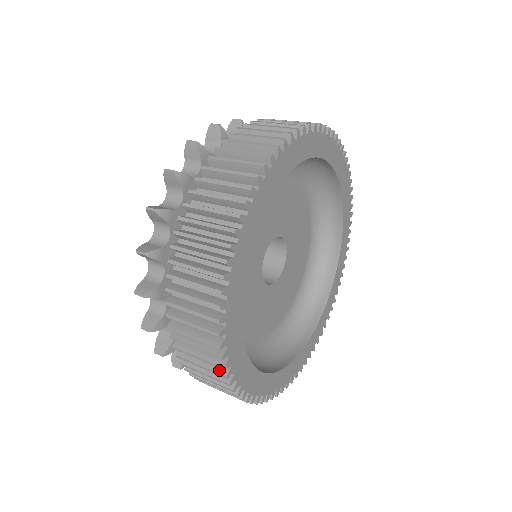
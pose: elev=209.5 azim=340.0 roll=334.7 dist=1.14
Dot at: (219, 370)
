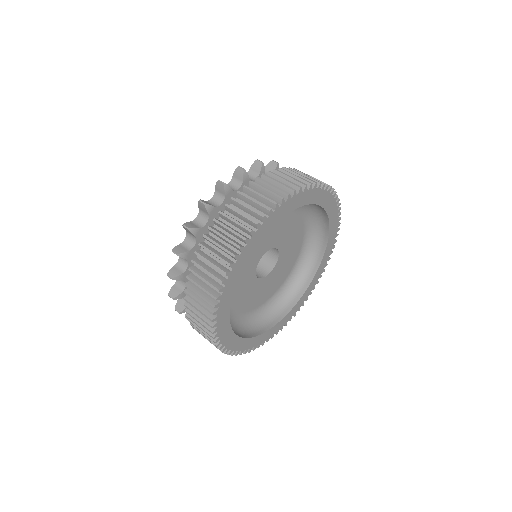
Dot at: (213, 293)
